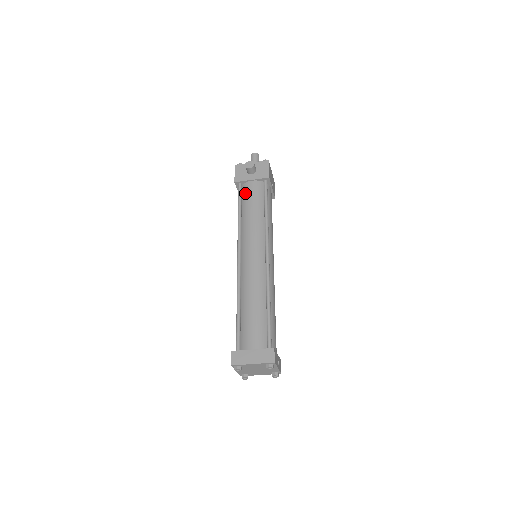
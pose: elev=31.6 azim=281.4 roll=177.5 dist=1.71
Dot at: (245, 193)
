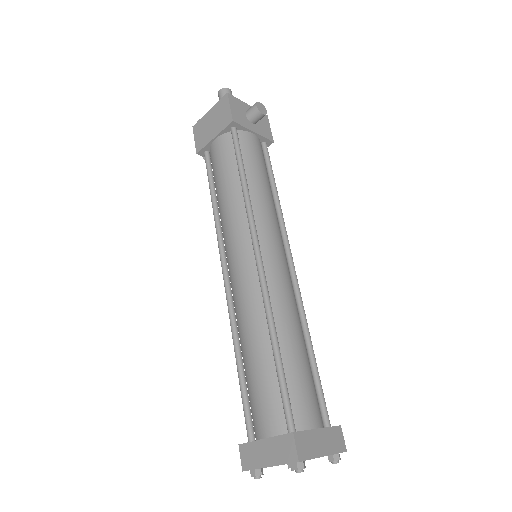
Dot at: (247, 147)
